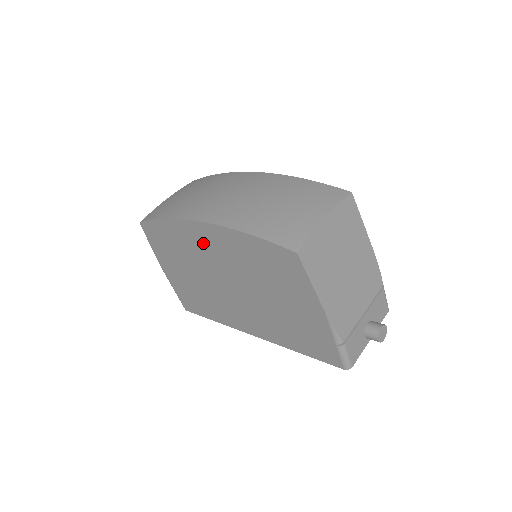
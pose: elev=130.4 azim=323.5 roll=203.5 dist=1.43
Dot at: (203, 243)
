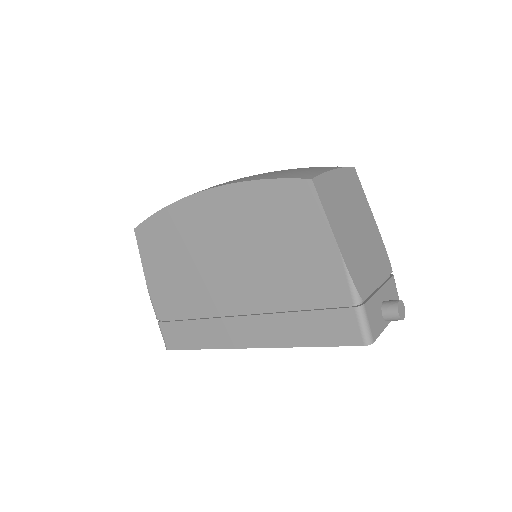
Dot at: (205, 221)
